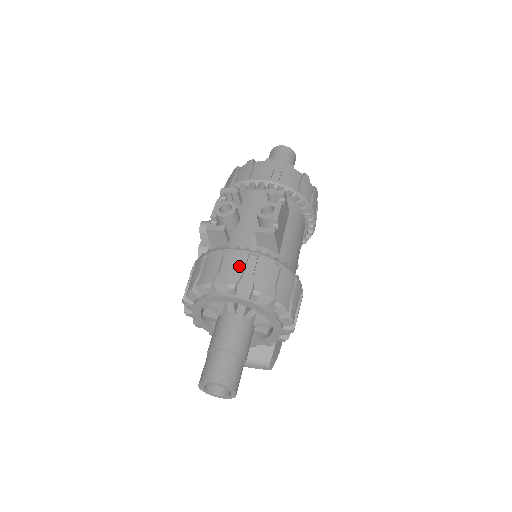
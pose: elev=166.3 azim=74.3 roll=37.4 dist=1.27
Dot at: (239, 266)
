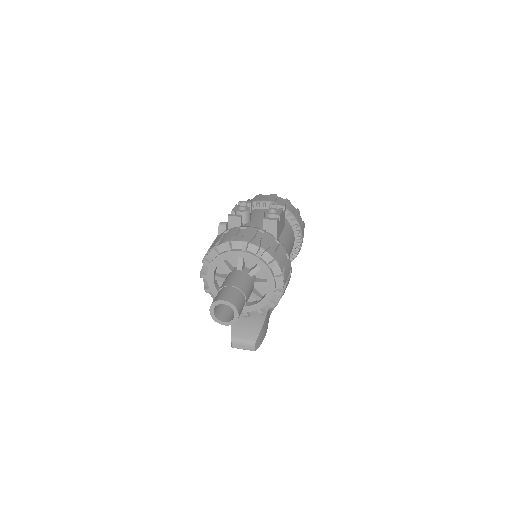
Dot at: (251, 234)
